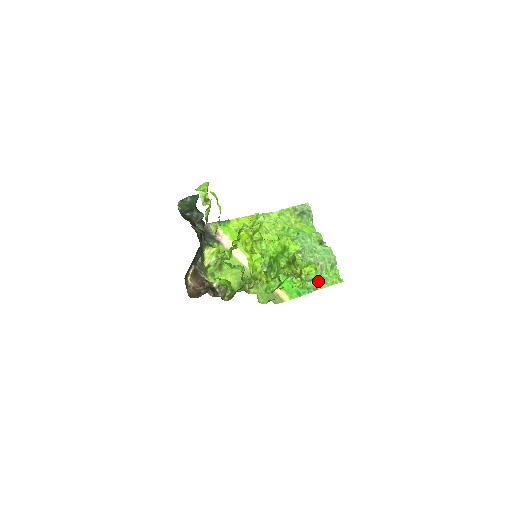
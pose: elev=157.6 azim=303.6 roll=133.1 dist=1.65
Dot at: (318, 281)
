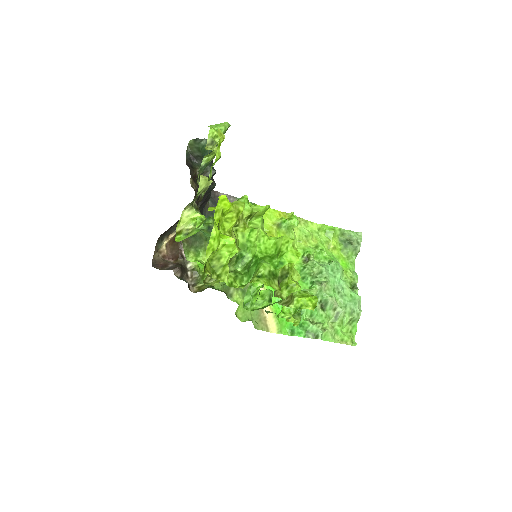
Dot at: (324, 329)
